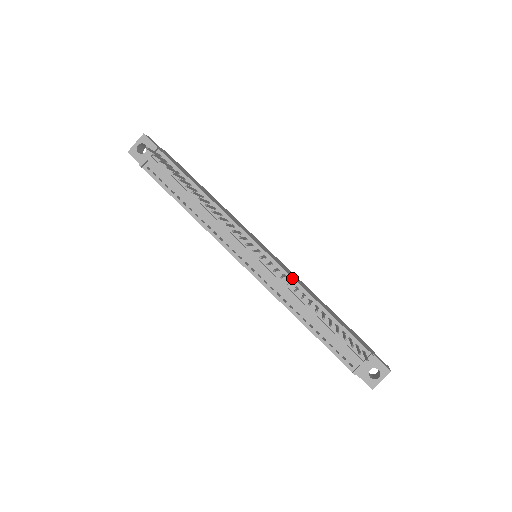
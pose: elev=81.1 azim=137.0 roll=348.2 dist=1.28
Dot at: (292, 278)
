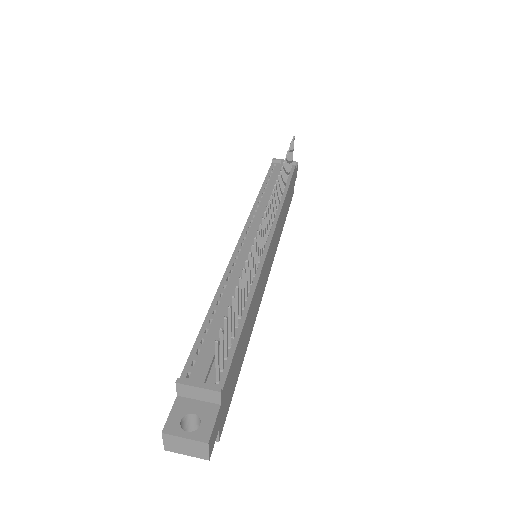
Dot at: (259, 275)
